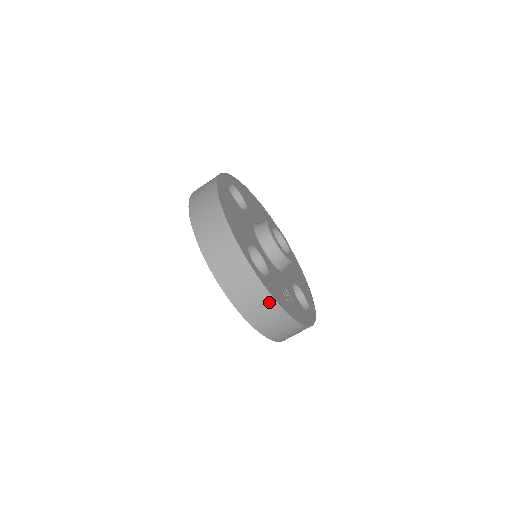
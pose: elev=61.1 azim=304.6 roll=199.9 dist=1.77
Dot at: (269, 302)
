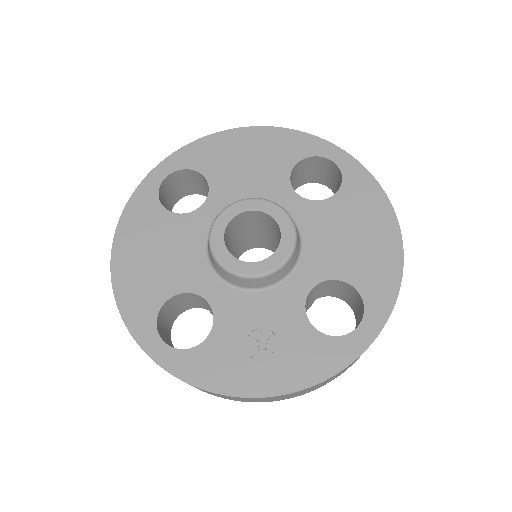
Dot at: occluded
